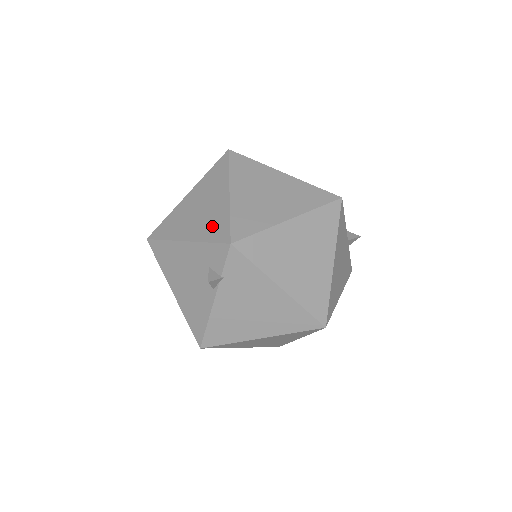
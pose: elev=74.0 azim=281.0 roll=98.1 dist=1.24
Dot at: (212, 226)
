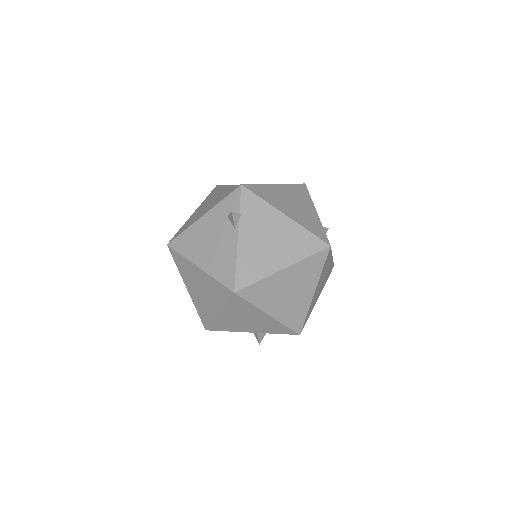
Dot at: (222, 196)
